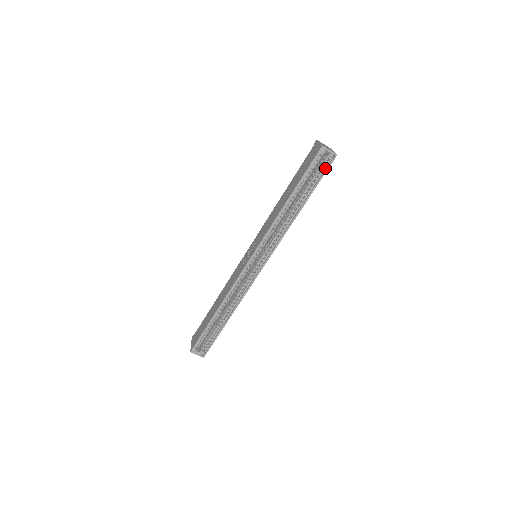
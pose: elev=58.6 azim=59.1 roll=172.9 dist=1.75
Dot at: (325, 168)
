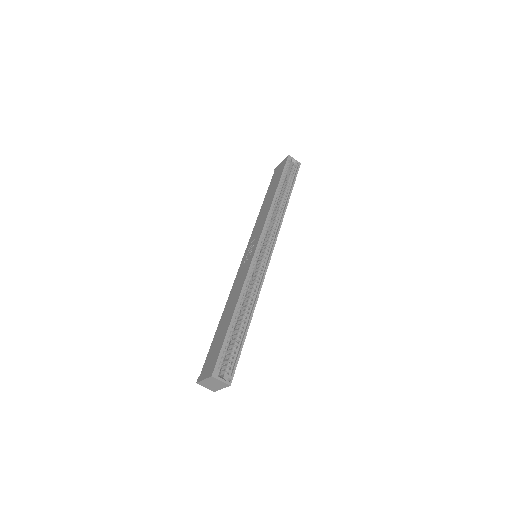
Dot at: (295, 173)
